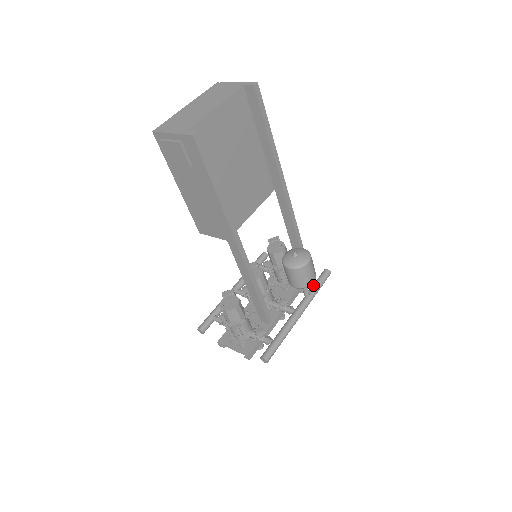
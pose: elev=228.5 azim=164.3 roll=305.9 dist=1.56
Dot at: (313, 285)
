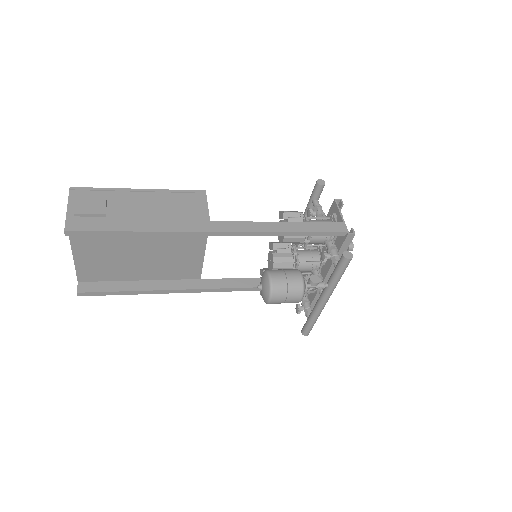
Dot at: occluded
